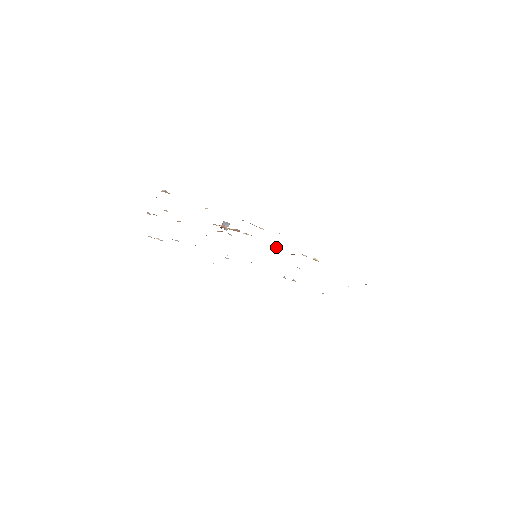
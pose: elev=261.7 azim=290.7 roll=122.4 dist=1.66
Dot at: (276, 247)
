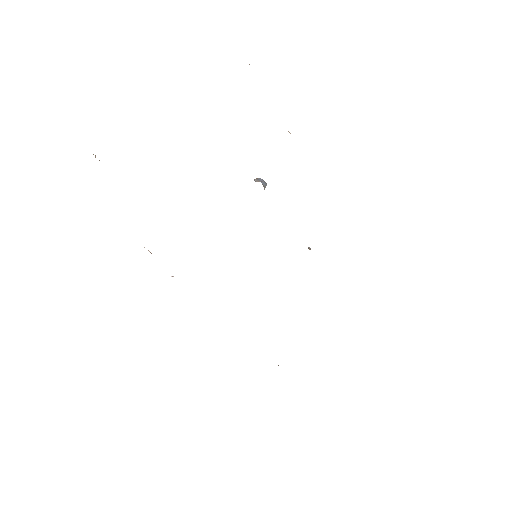
Dot at: (309, 248)
